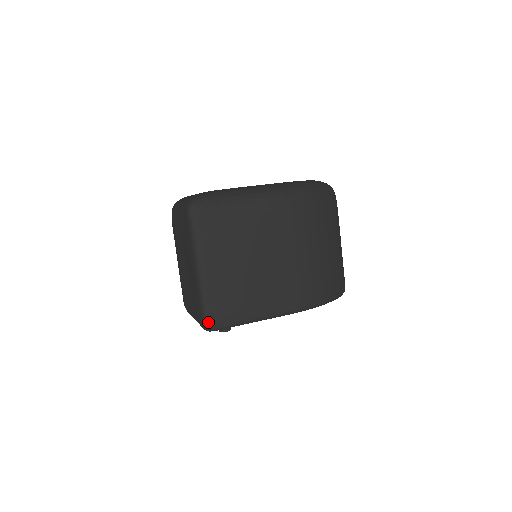
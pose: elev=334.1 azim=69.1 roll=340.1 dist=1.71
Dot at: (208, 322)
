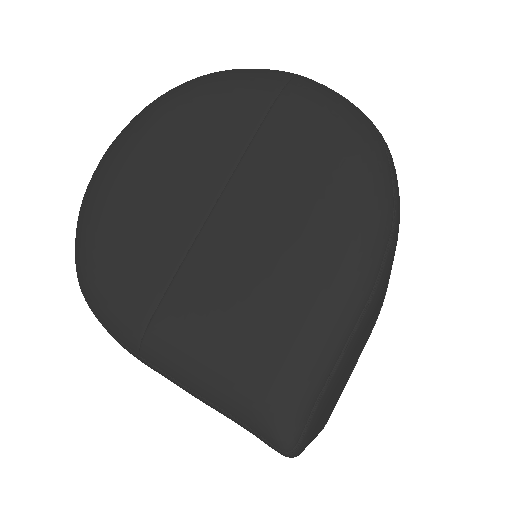
Dot at: occluded
